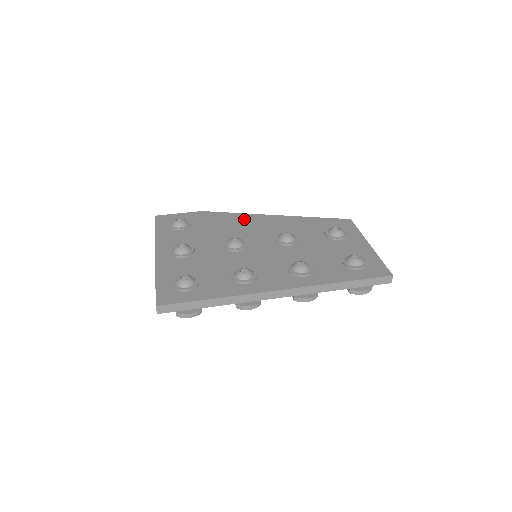
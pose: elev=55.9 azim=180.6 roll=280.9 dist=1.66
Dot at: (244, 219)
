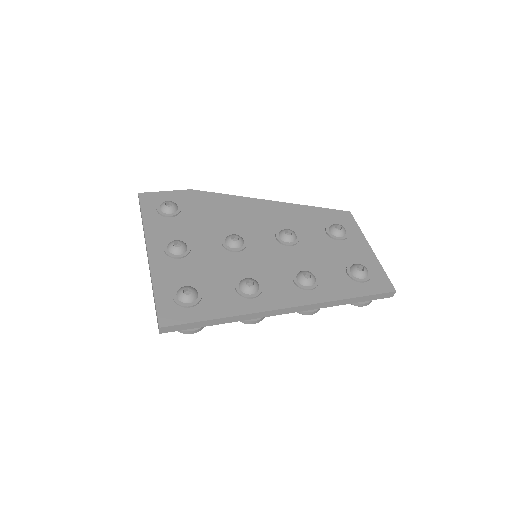
Dot at: (239, 205)
